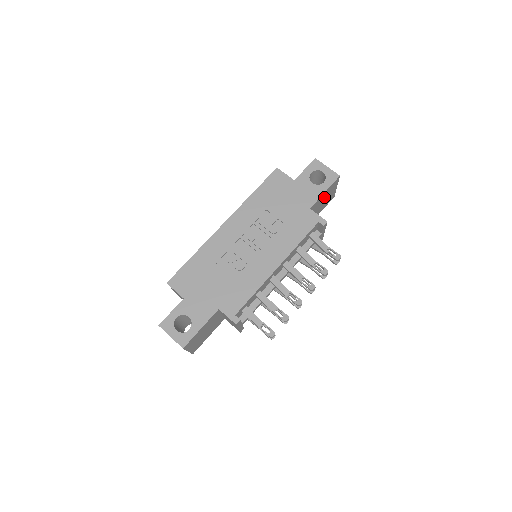
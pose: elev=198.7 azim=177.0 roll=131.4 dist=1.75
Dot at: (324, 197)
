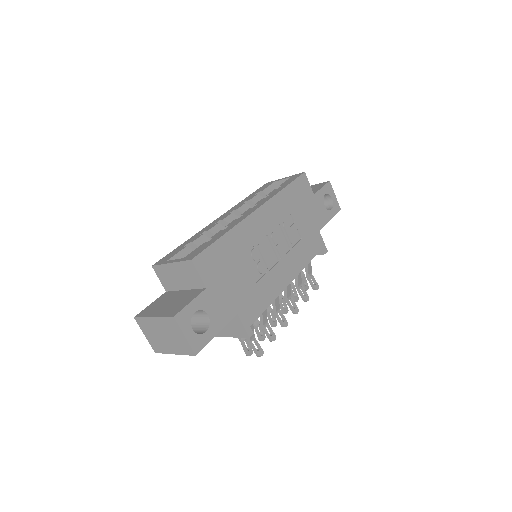
Dot at: occluded
